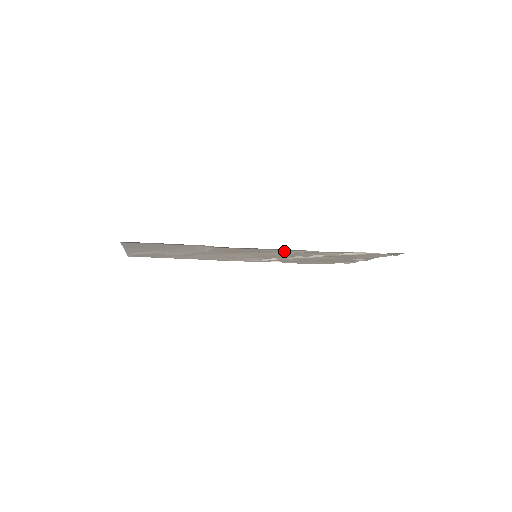
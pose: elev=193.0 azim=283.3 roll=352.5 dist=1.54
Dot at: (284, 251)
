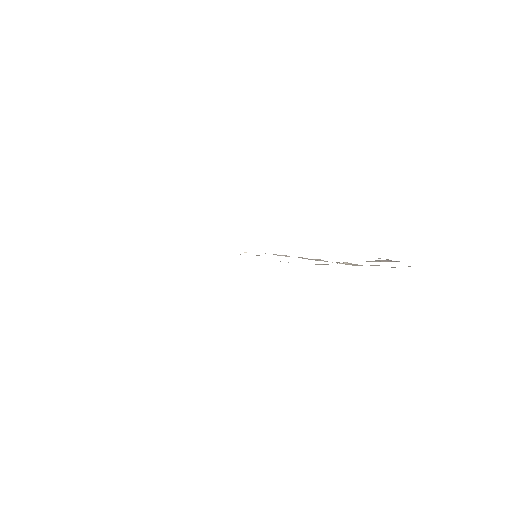
Dot at: occluded
